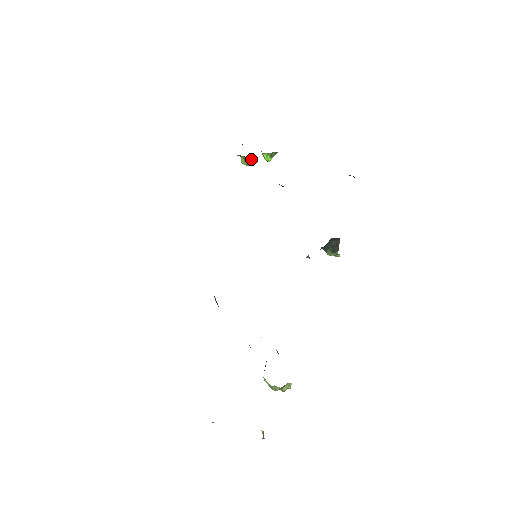
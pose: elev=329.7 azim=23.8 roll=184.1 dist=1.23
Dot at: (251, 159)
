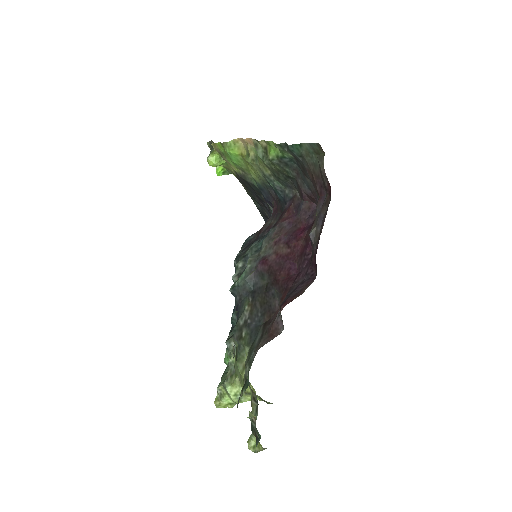
Dot at: (223, 163)
